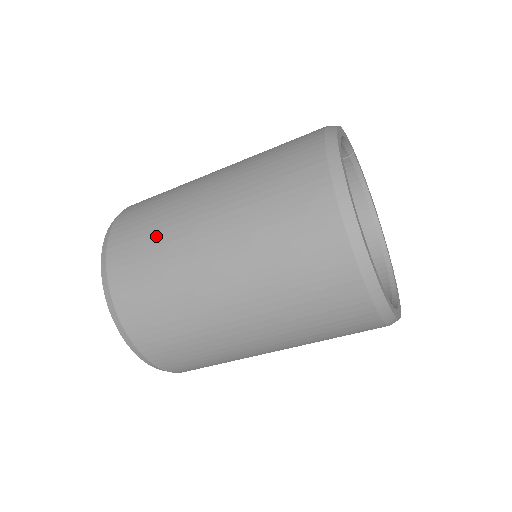
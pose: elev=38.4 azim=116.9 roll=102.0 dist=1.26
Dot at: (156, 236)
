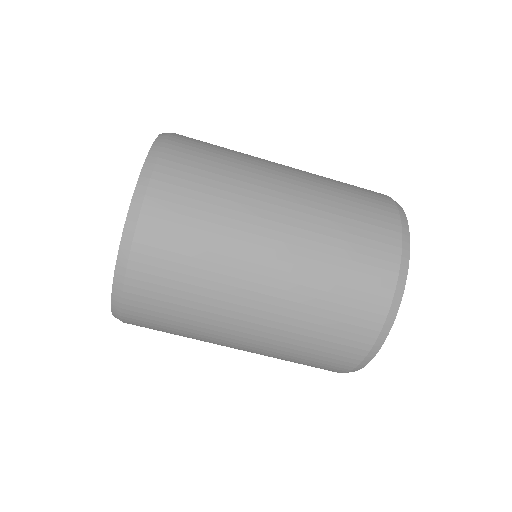
Dot at: occluded
